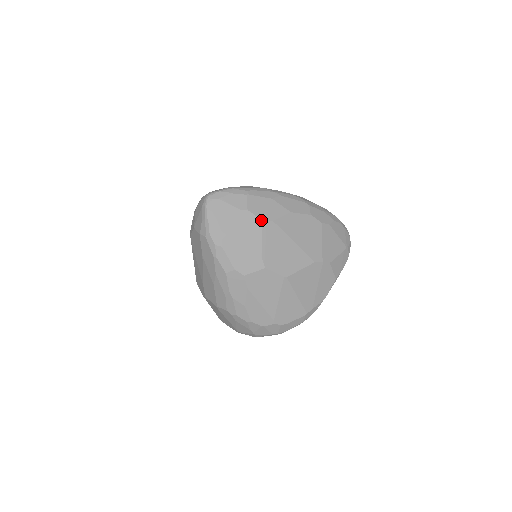
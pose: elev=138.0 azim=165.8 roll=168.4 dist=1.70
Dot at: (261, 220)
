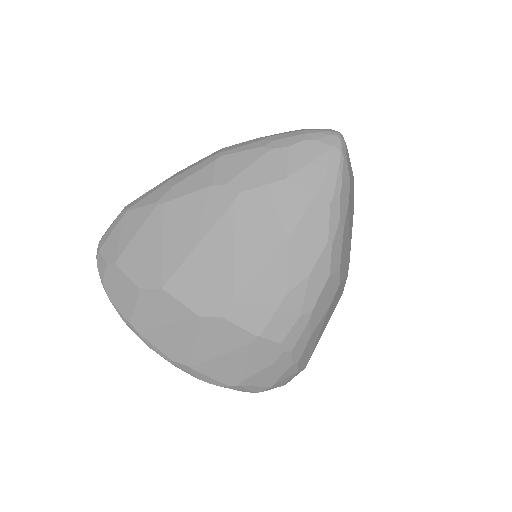
Dot at: occluded
